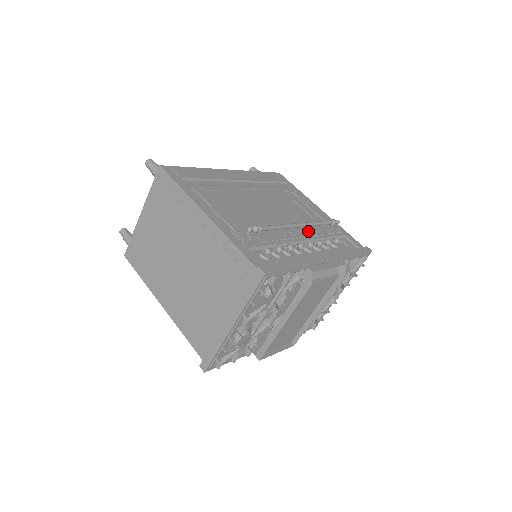
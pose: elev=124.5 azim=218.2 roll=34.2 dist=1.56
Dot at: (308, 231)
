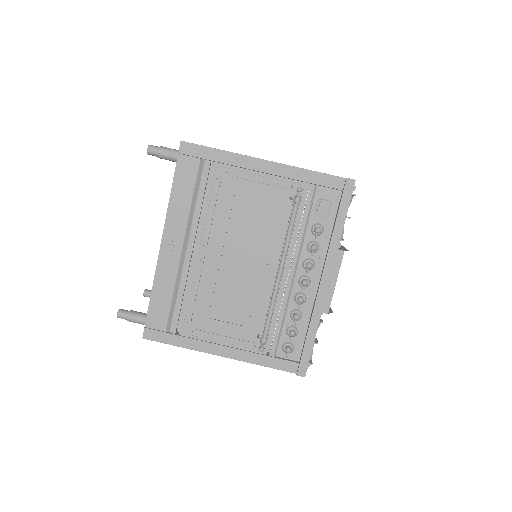
Dot at: occluded
